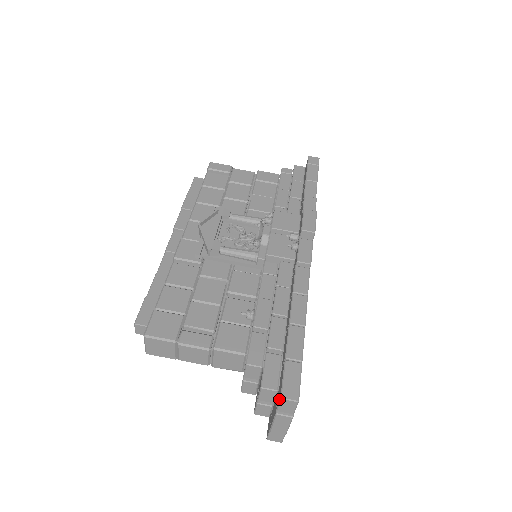
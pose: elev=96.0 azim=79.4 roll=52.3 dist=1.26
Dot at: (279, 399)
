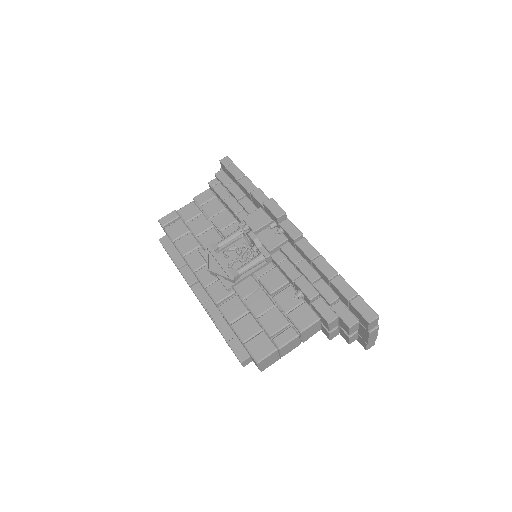
Dot at: (367, 324)
